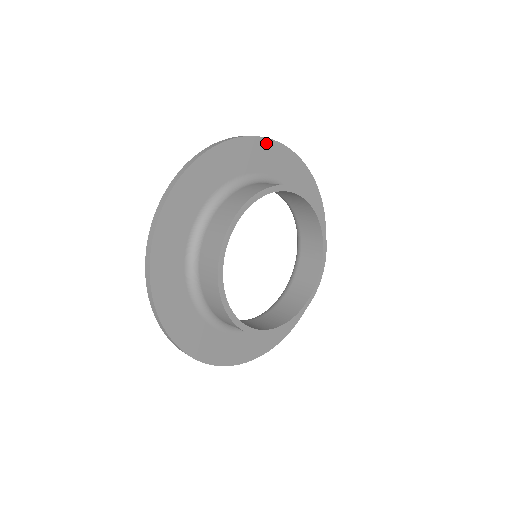
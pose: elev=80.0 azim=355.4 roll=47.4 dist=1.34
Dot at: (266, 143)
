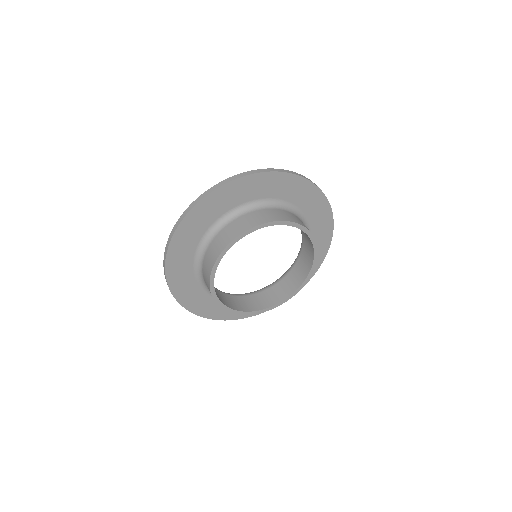
Dot at: (246, 179)
